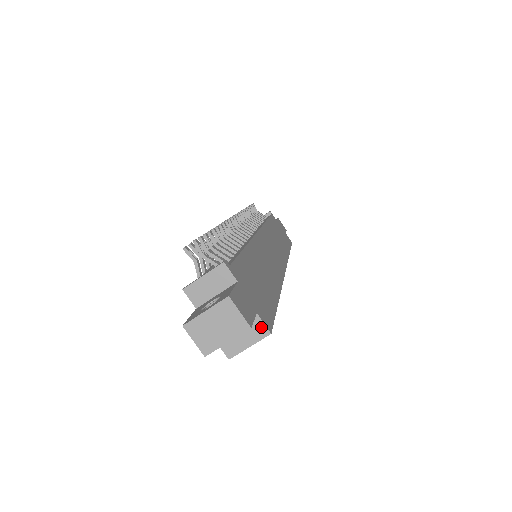
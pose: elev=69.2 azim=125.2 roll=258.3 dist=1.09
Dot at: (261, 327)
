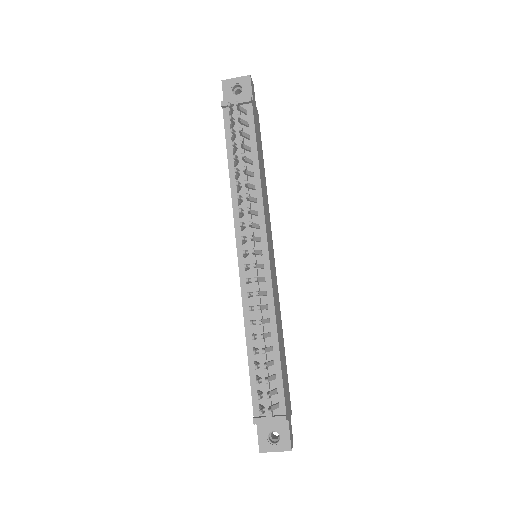
Dot at: occluded
